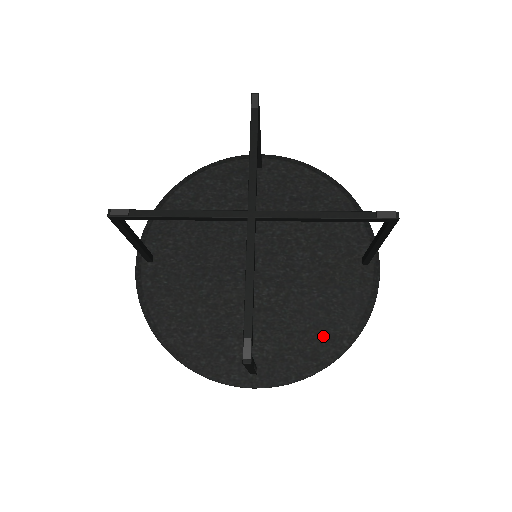
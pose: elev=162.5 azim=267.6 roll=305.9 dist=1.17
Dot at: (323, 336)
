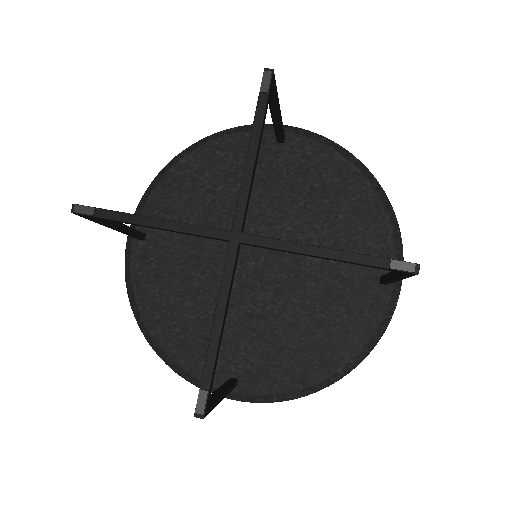
Dot at: (316, 359)
